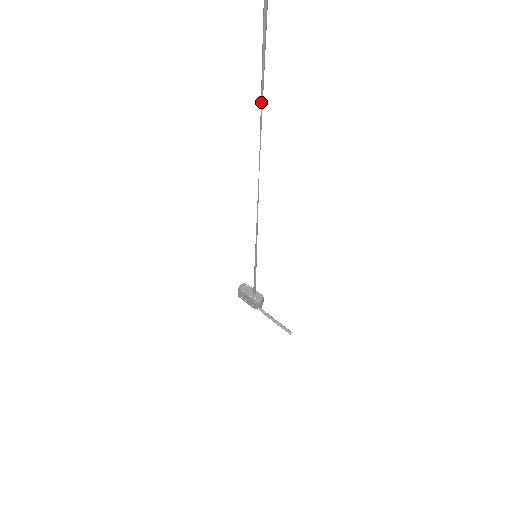
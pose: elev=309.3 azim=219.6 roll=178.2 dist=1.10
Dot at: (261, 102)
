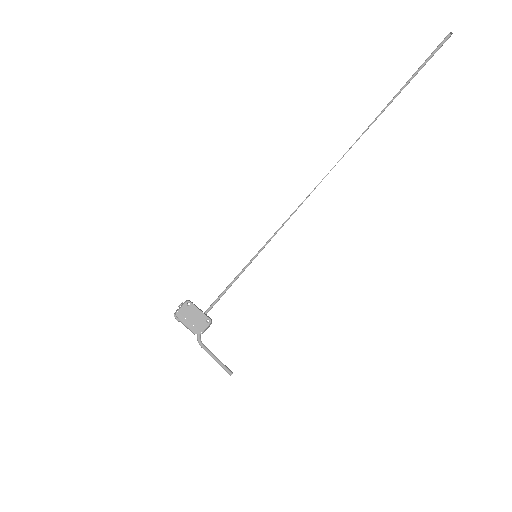
Dot at: (371, 123)
